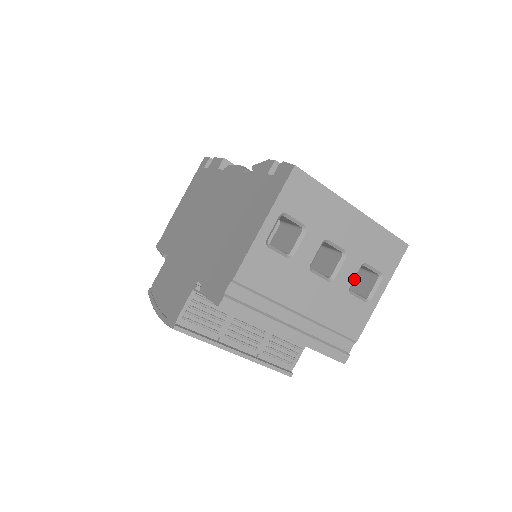
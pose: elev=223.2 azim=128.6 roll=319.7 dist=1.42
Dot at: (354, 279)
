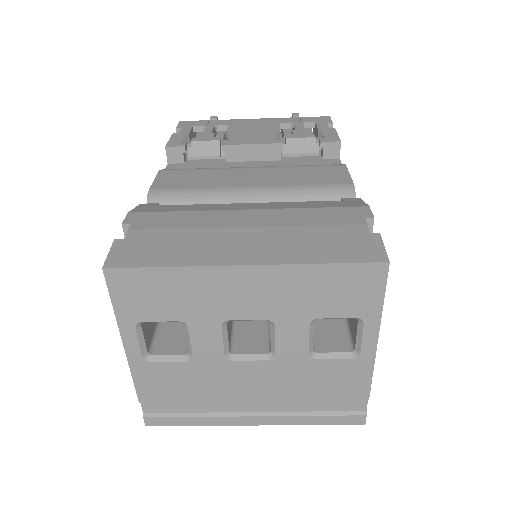
Dot at: occluded
